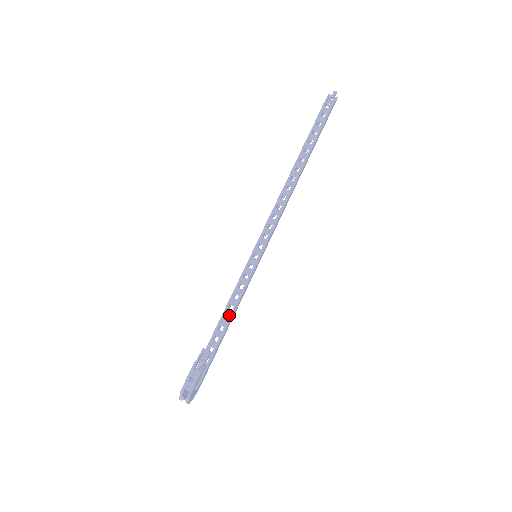
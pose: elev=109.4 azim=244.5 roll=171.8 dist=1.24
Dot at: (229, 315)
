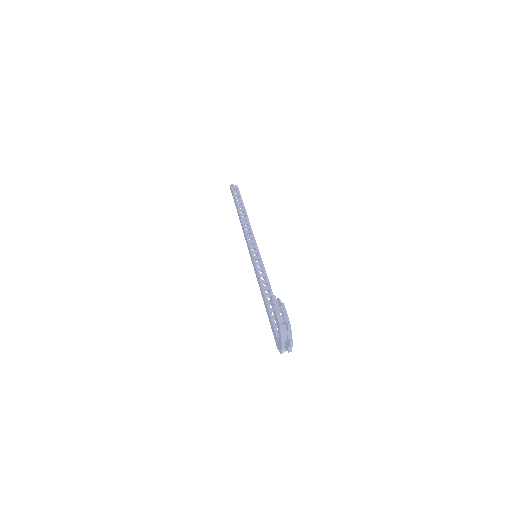
Dot at: (268, 289)
